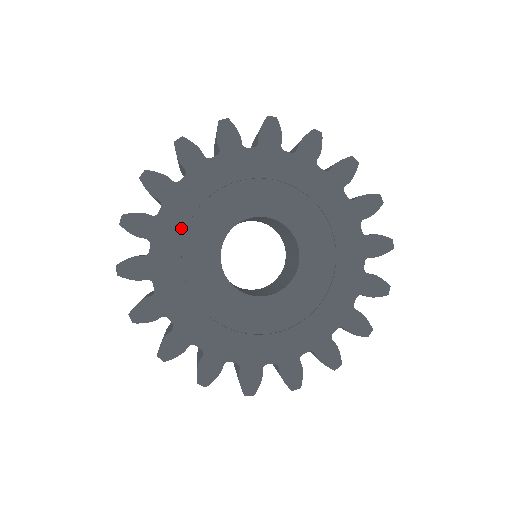
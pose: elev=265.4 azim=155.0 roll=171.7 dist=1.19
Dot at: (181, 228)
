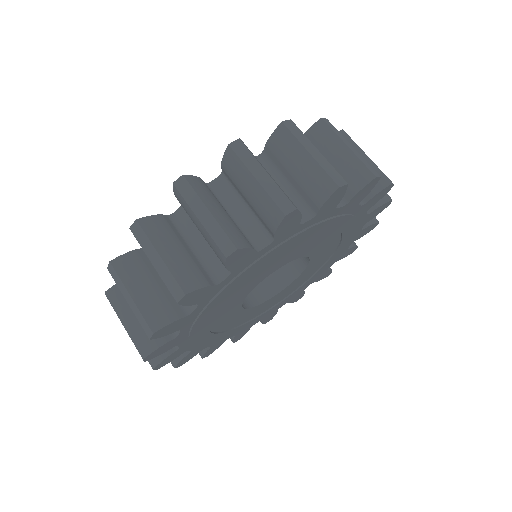
Dot at: (262, 265)
